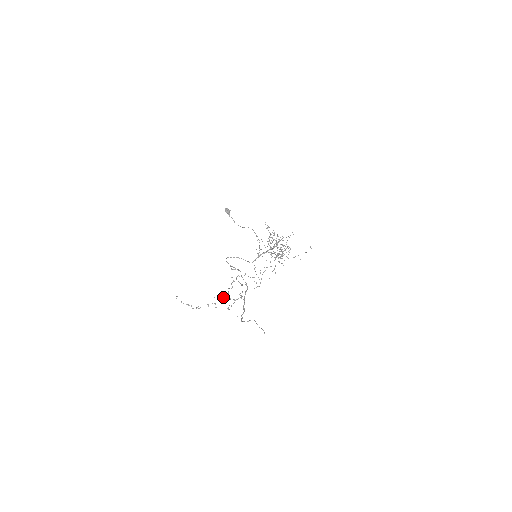
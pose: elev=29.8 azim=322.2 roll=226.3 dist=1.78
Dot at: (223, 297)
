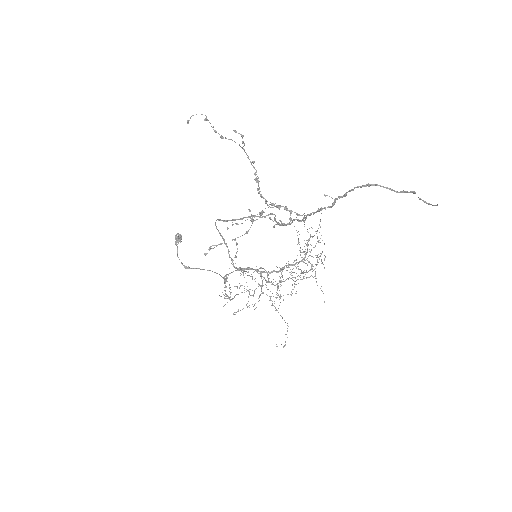
Dot at: (261, 194)
